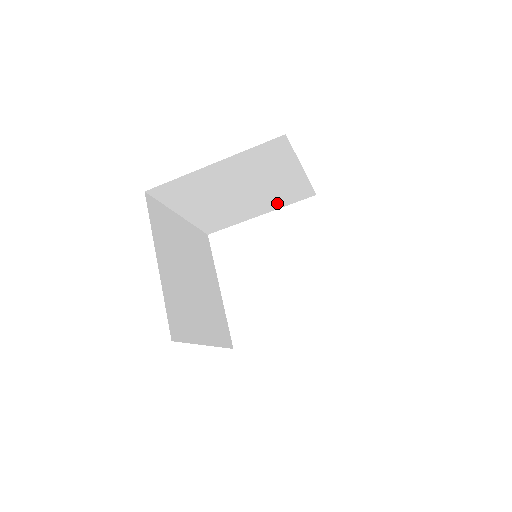
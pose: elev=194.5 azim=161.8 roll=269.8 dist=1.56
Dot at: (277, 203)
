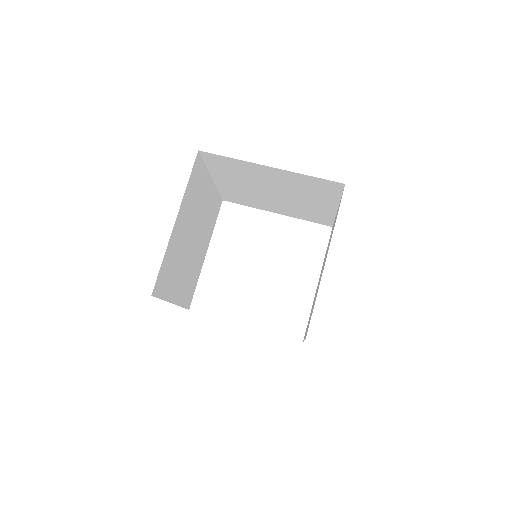
Dot at: (297, 214)
